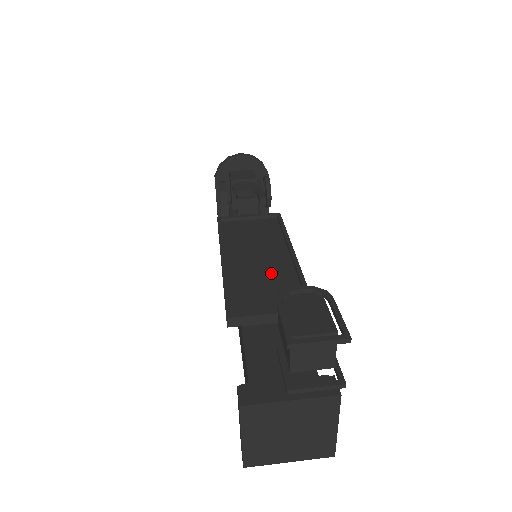
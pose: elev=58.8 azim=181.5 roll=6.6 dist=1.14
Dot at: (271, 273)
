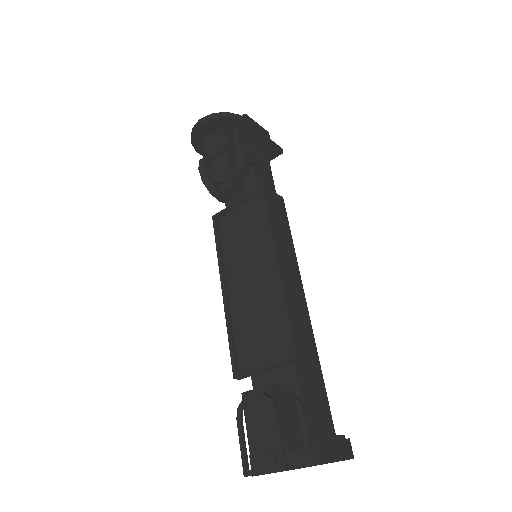
Dot at: (262, 300)
